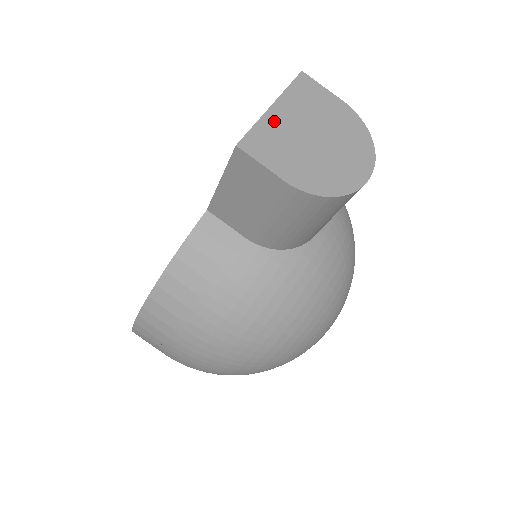
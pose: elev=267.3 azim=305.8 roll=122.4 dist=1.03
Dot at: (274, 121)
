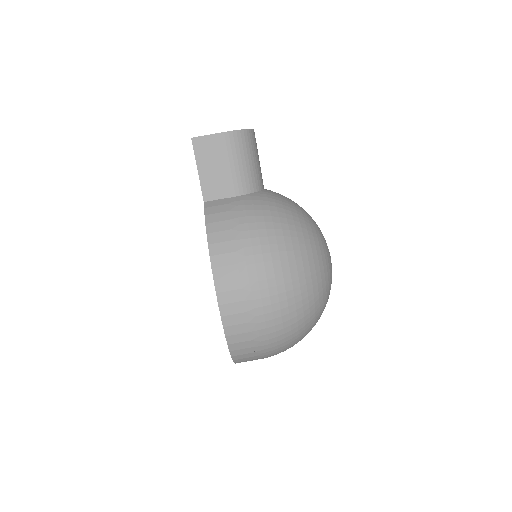
Dot at: occluded
